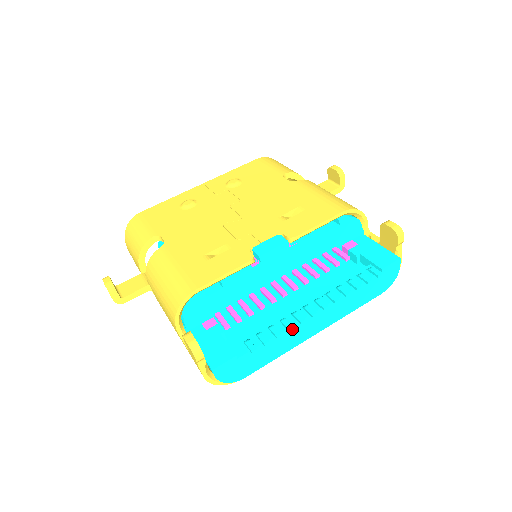
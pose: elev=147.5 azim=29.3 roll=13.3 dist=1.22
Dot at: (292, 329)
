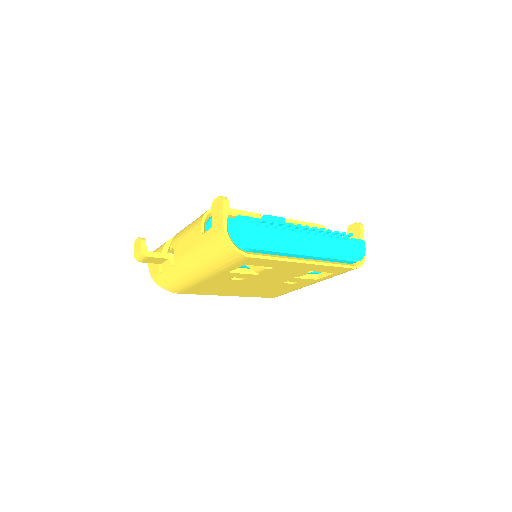
Dot at: (291, 234)
